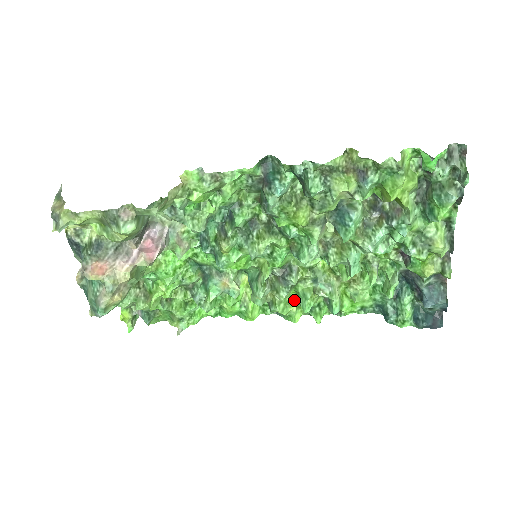
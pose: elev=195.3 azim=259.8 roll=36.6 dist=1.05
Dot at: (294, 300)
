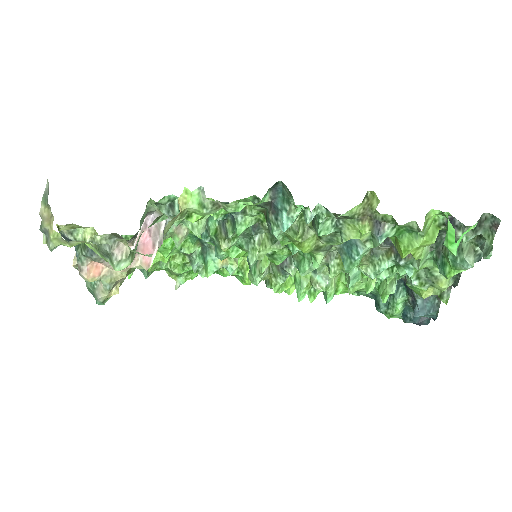
Dot at: (290, 281)
